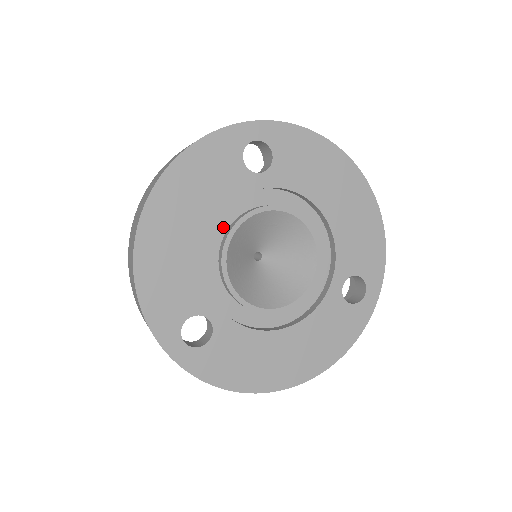
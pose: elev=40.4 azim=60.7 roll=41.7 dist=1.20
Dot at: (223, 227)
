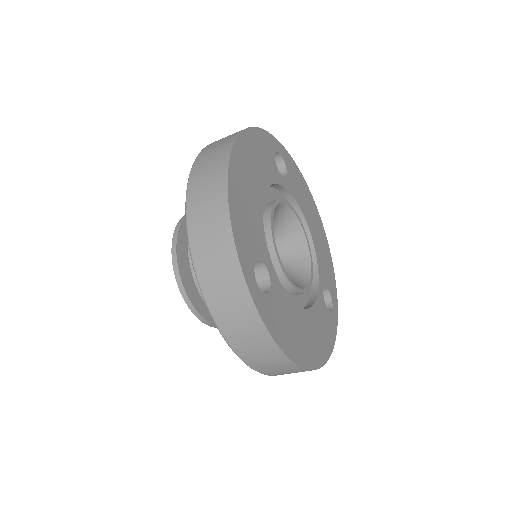
Dot at: (263, 203)
